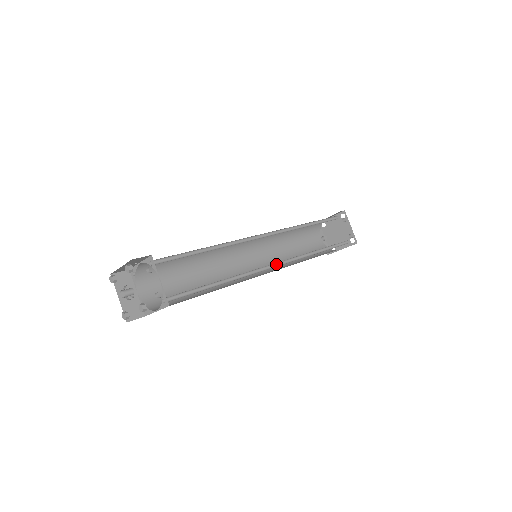
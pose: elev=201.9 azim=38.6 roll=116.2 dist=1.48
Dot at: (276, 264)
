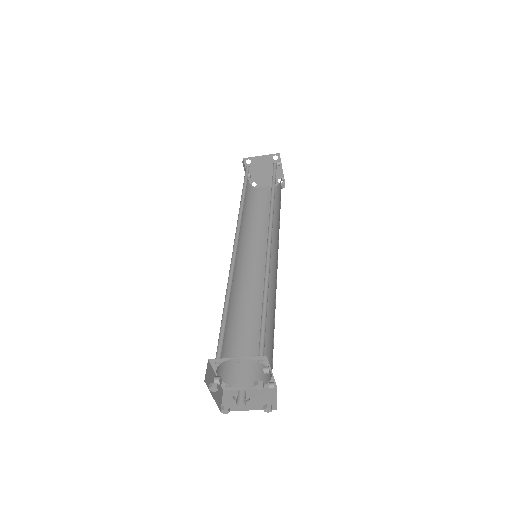
Dot at: (274, 259)
